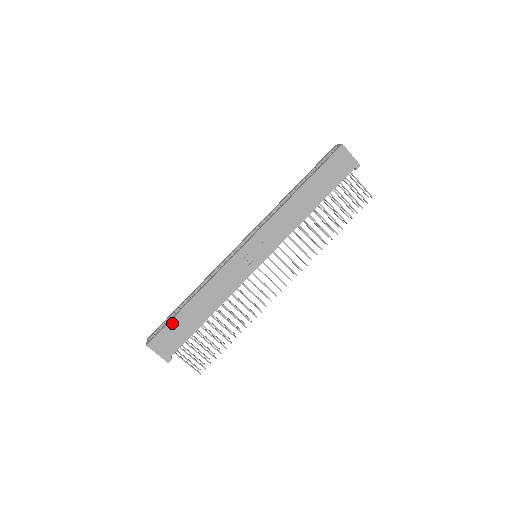
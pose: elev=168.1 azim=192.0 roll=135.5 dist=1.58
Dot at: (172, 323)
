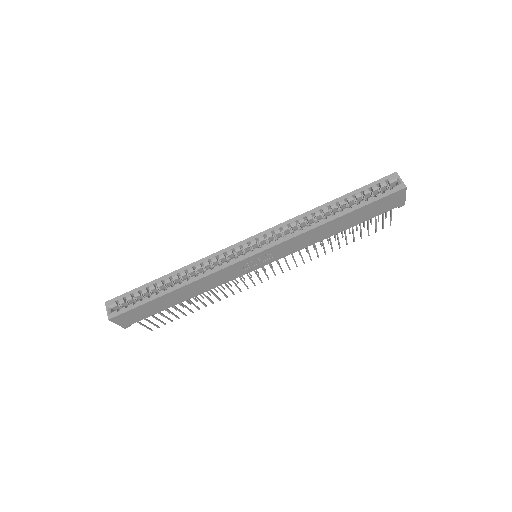
Dot at: (144, 305)
